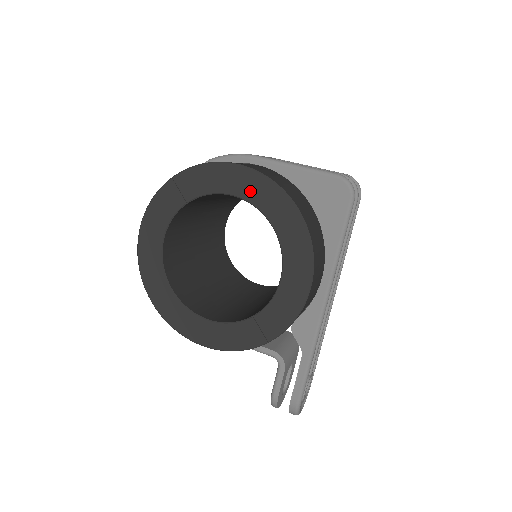
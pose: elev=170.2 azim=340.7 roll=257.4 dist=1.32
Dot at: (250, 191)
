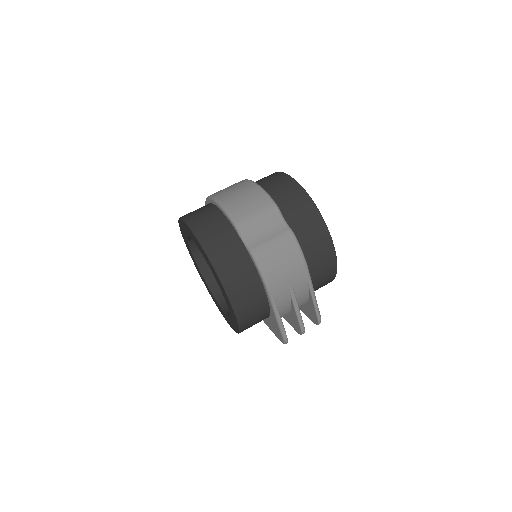
Dot at: (230, 310)
